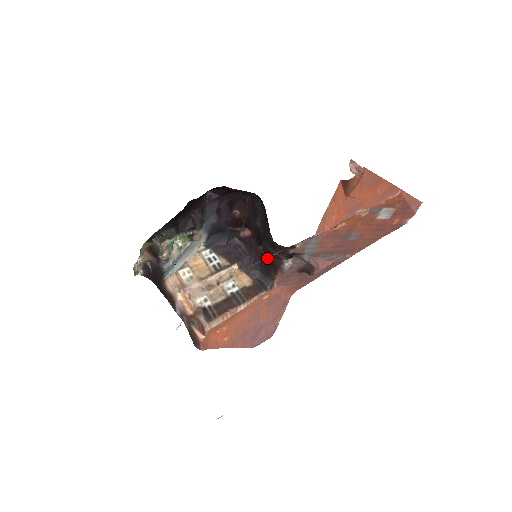
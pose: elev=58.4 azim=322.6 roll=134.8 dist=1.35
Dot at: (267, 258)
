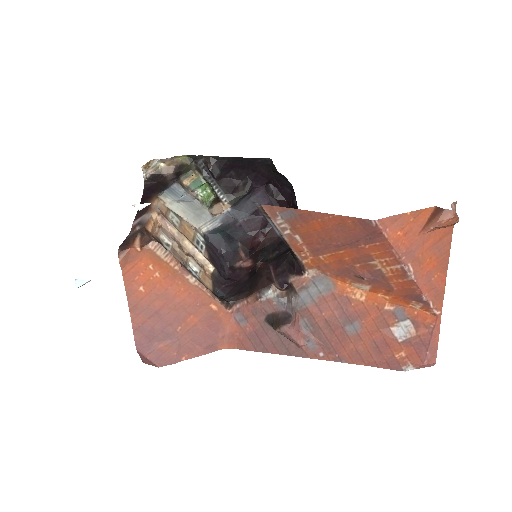
Dot at: (253, 279)
